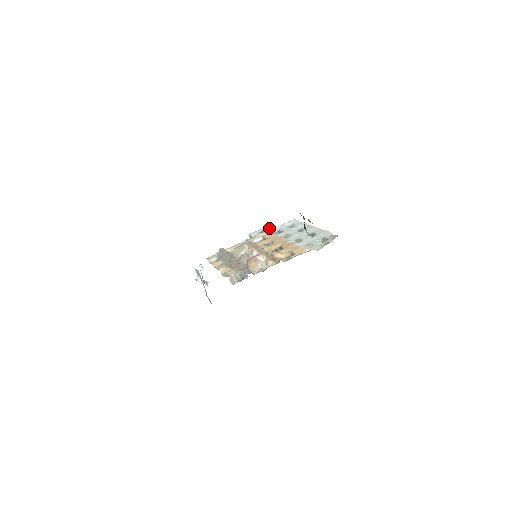
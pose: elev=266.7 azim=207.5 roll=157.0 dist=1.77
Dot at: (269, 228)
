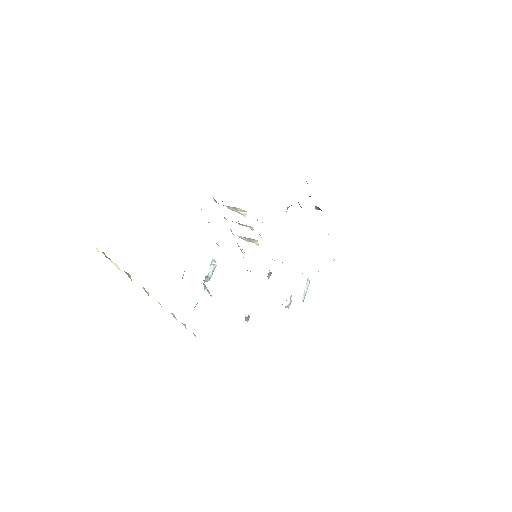
Dot at: occluded
